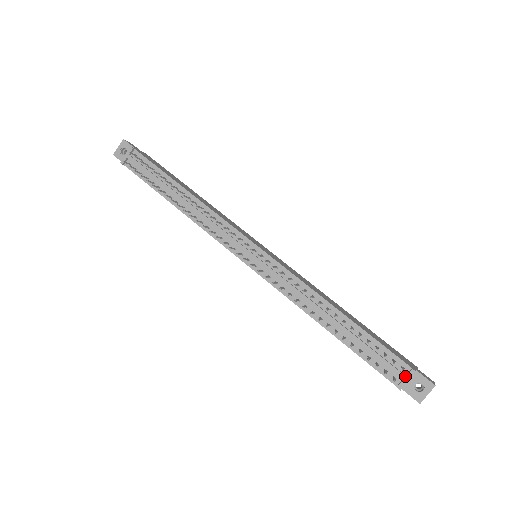
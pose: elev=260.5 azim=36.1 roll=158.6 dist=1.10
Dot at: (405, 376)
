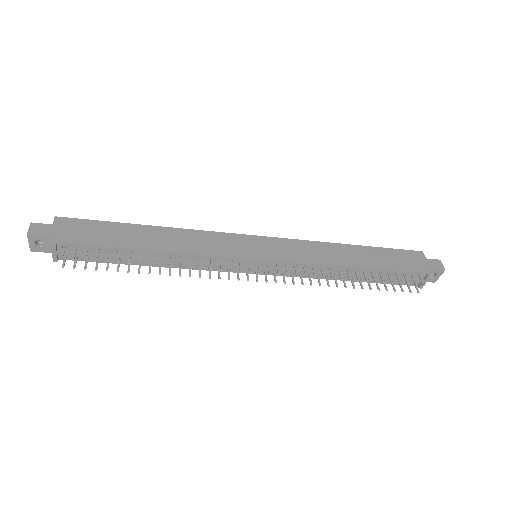
Dot at: (423, 281)
